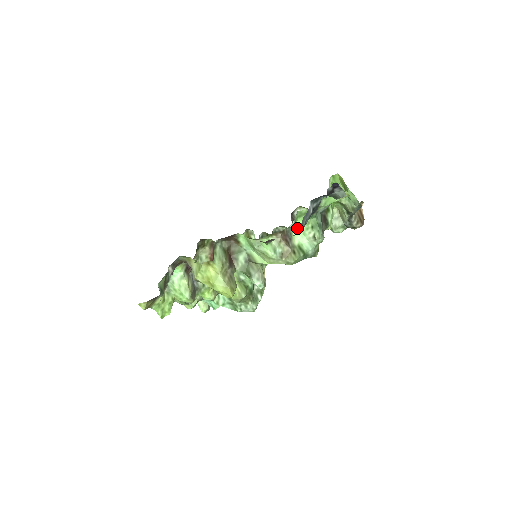
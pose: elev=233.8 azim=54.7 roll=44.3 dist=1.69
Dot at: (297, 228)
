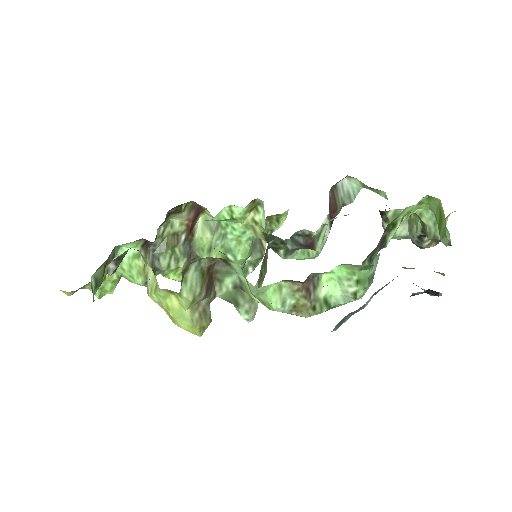
Dot at: (332, 272)
